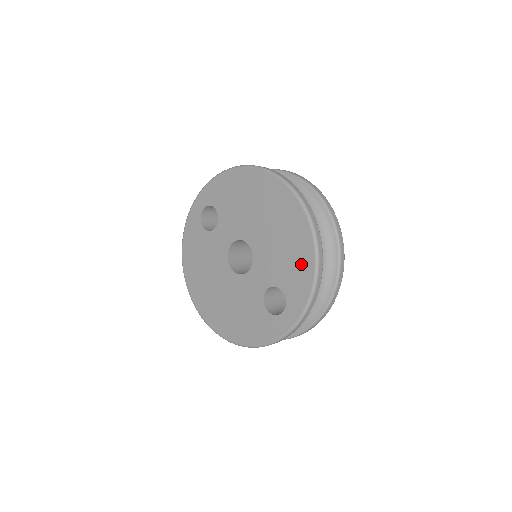
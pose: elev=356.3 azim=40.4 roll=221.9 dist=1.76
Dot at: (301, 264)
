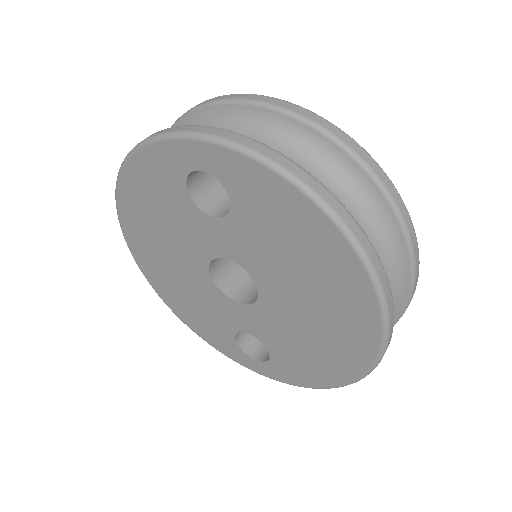
Dot at: (316, 371)
